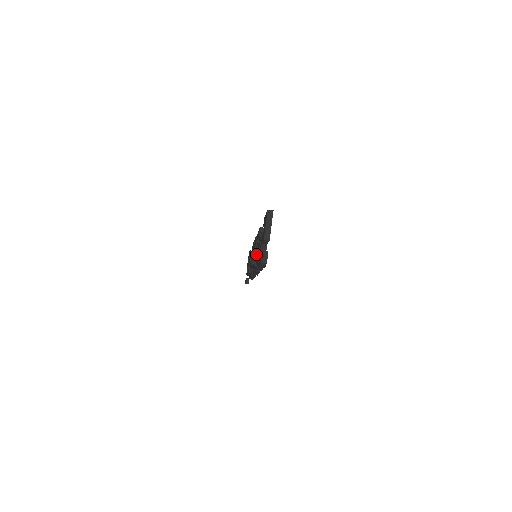
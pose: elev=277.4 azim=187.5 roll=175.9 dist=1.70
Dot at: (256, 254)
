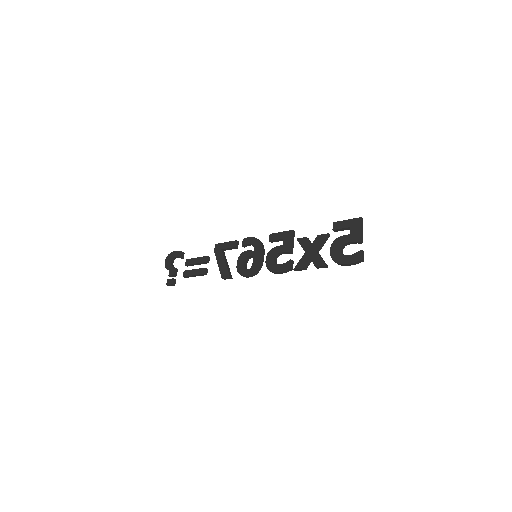
Dot at: (278, 254)
